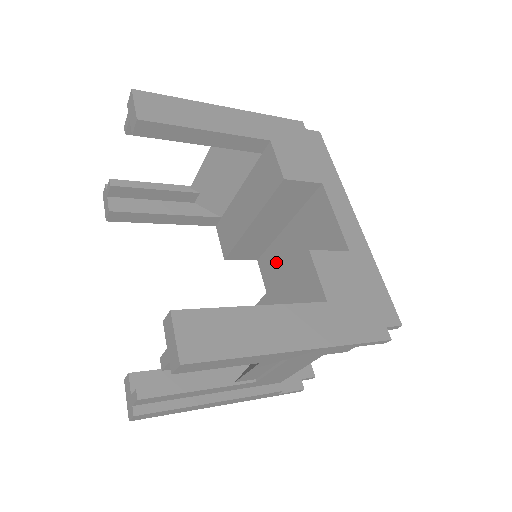
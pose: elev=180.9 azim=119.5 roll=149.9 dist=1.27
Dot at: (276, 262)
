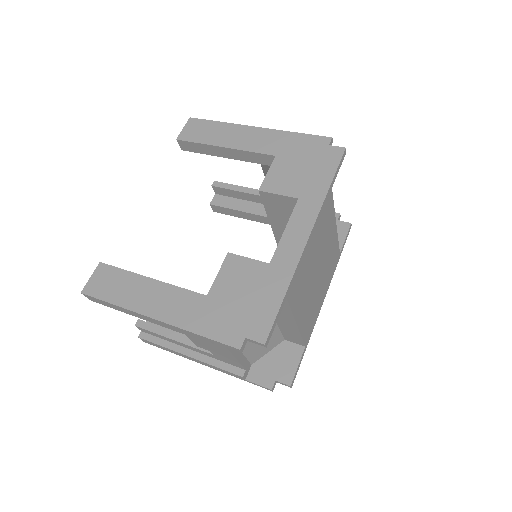
Dot at: occluded
